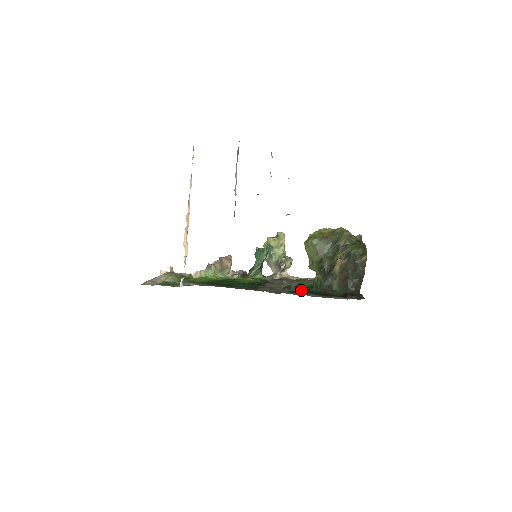
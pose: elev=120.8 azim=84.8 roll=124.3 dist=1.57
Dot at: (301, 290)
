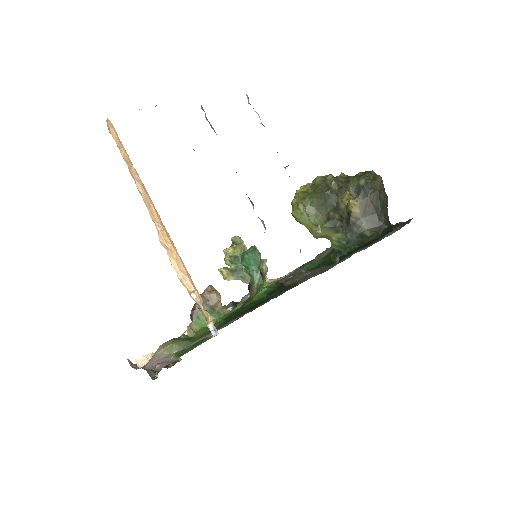
Dot at: occluded
